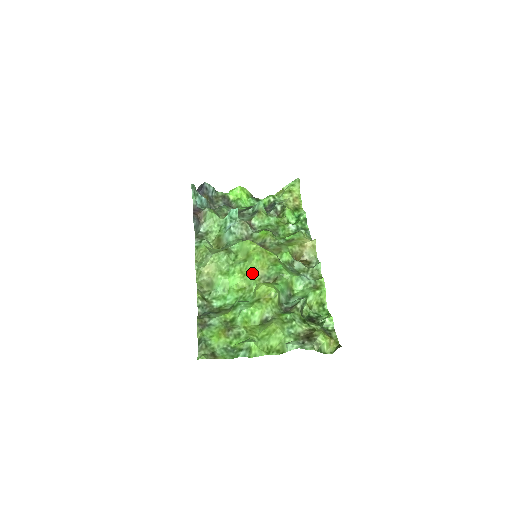
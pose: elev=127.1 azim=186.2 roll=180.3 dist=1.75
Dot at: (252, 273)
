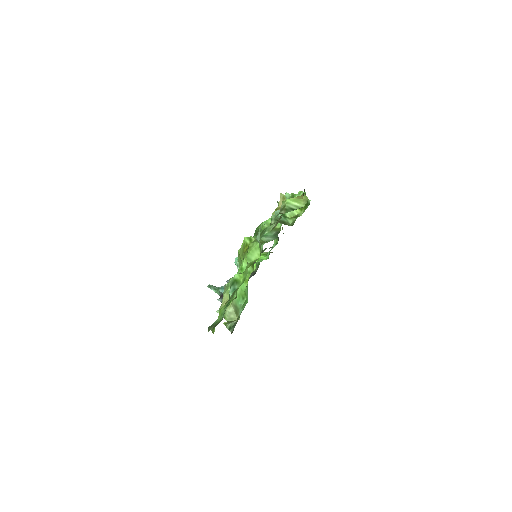
Dot at: occluded
